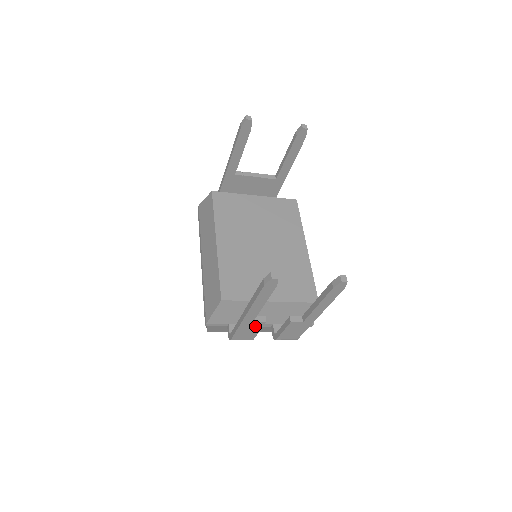
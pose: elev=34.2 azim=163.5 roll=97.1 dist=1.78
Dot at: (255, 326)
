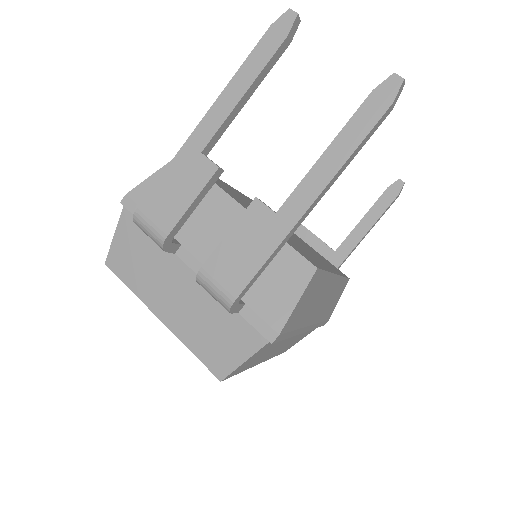
Dot at: (195, 176)
